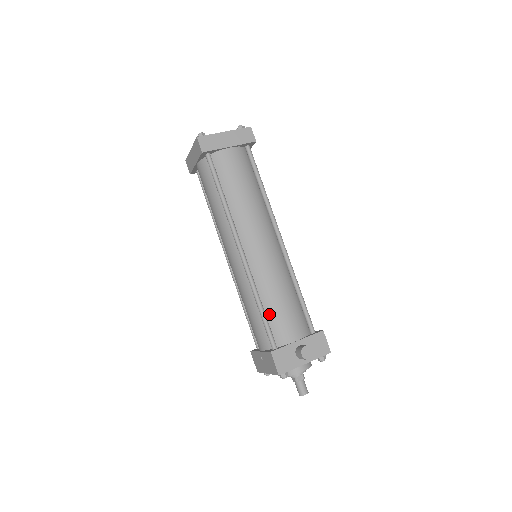
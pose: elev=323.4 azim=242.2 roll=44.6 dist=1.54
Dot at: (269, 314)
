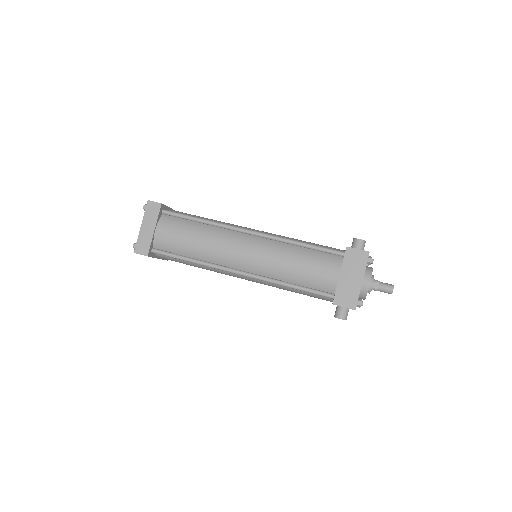
Dot at: occluded
